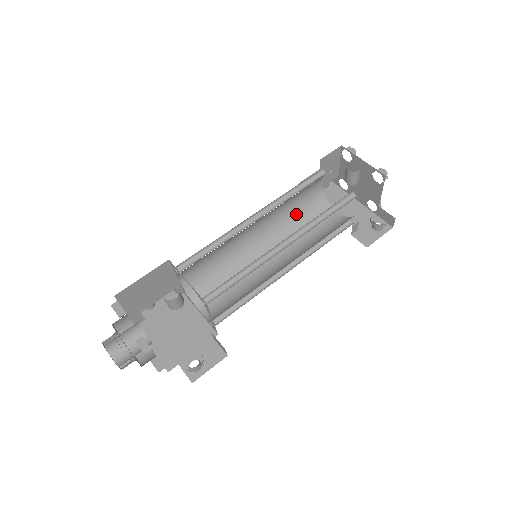
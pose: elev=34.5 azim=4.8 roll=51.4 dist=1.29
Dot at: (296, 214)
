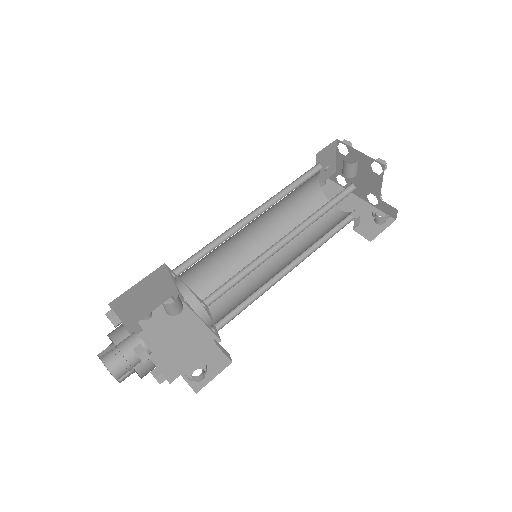
Dot at: (295, 212)
